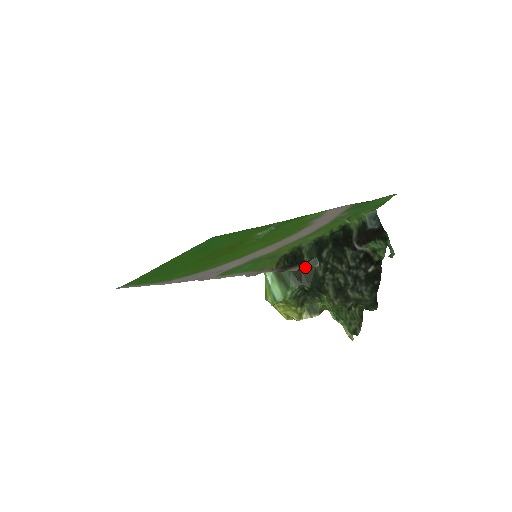
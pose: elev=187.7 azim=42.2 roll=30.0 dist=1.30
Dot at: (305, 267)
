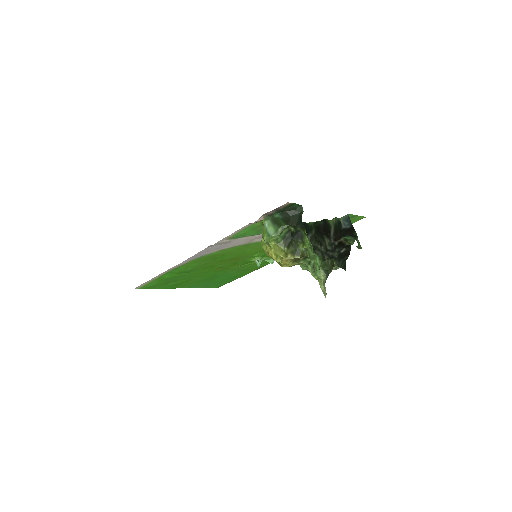
Dot at: (293, 212)
